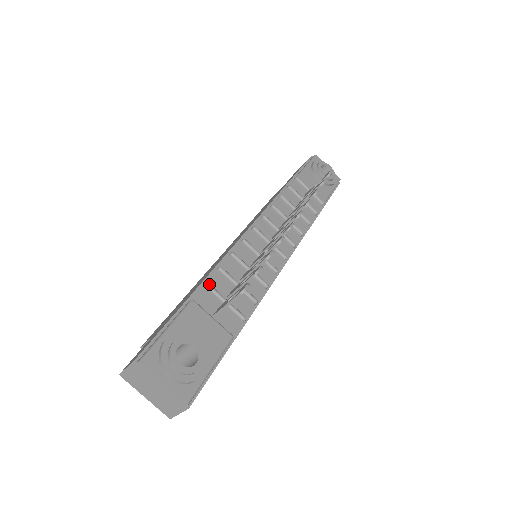
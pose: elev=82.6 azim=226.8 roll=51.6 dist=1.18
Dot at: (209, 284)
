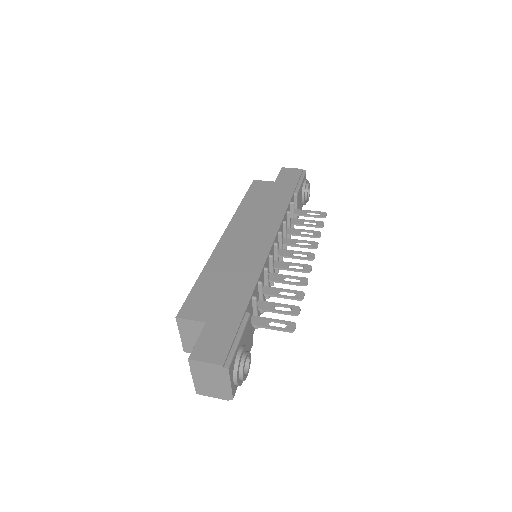
Dot at: occluded
